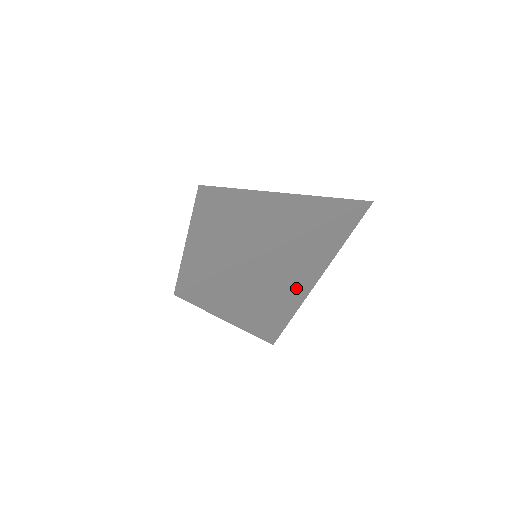
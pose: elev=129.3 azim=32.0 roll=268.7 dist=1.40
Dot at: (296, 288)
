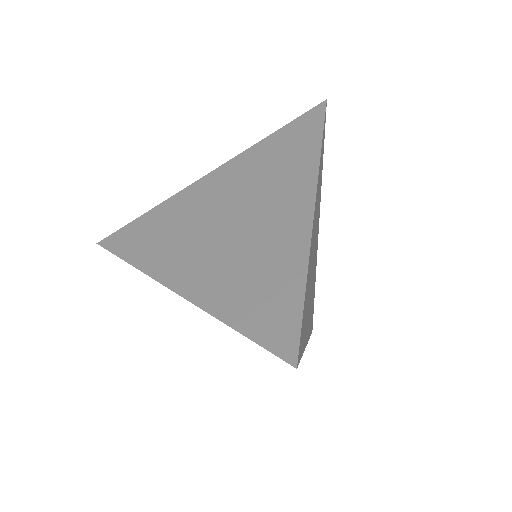
Dot at: occluded
